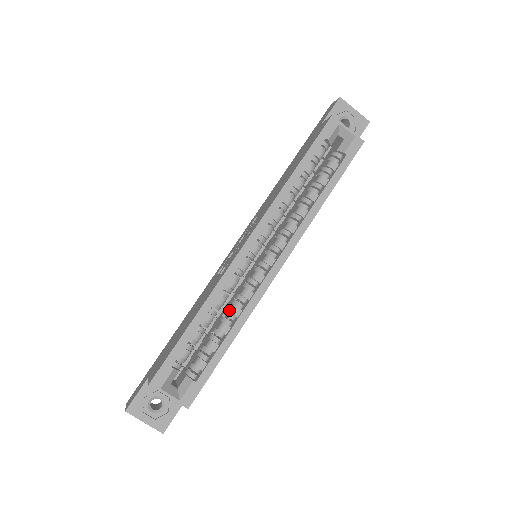
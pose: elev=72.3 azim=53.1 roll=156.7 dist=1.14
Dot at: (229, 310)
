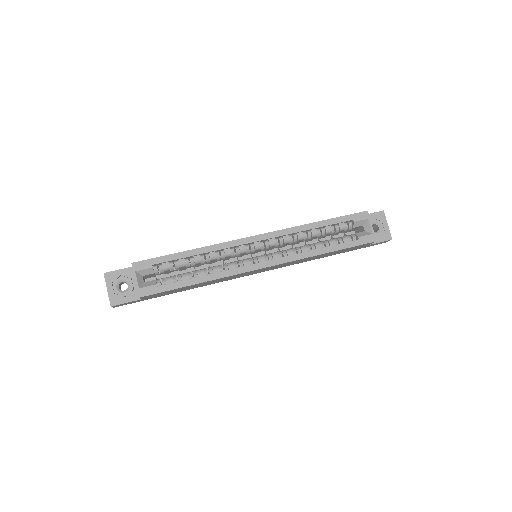
Dot at: (213, 266)
